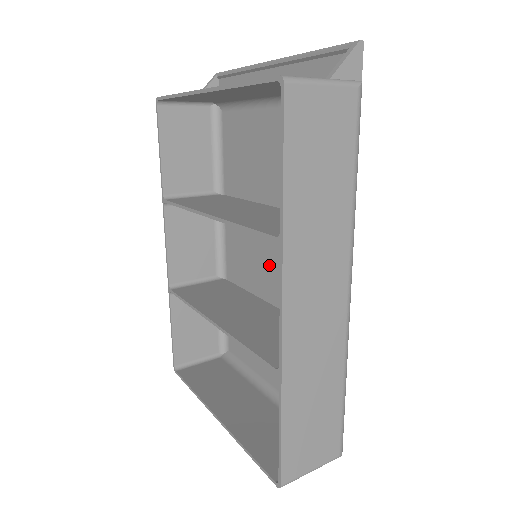
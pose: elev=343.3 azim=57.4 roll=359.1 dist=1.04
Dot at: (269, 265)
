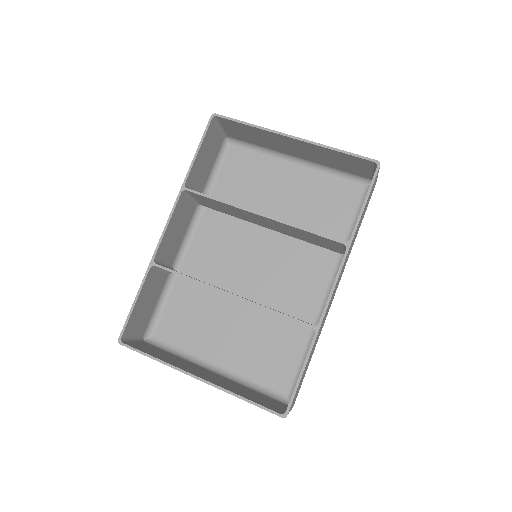
Dot at: (250, 267)
